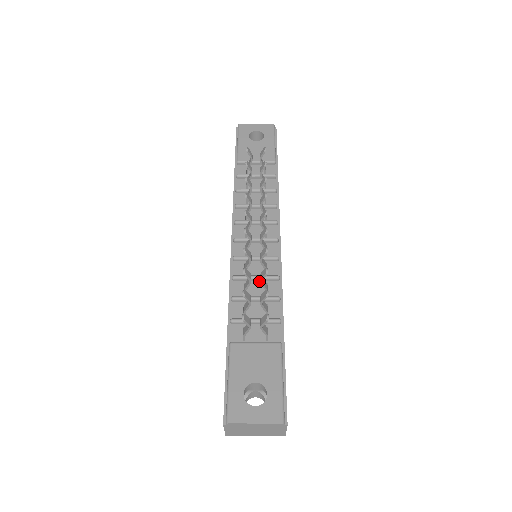
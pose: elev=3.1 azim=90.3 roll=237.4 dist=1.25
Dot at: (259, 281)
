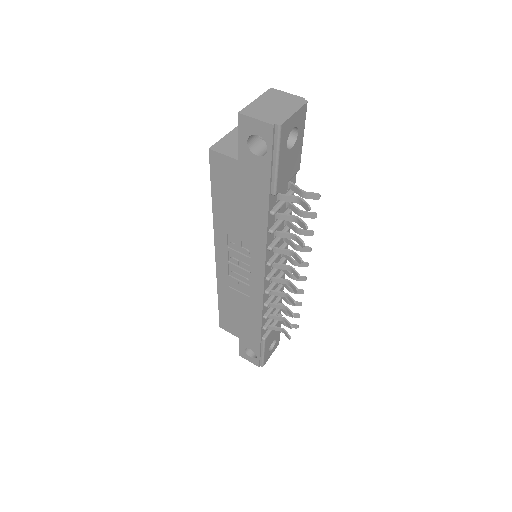
Dot at: occluded
